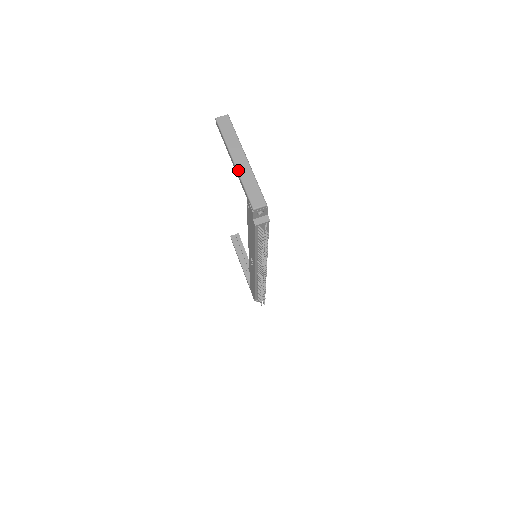
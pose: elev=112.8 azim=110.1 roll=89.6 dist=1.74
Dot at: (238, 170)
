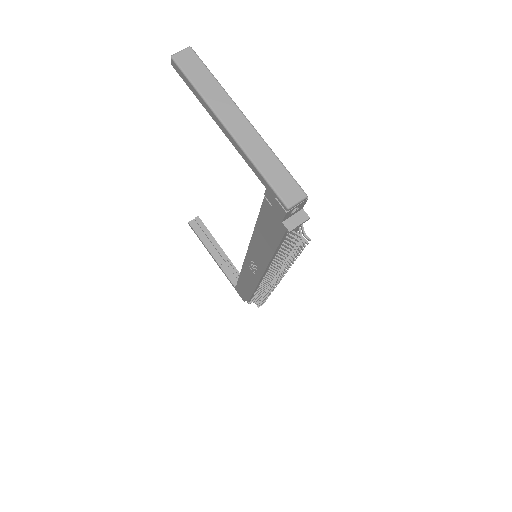
Dot at: (240, 144)
